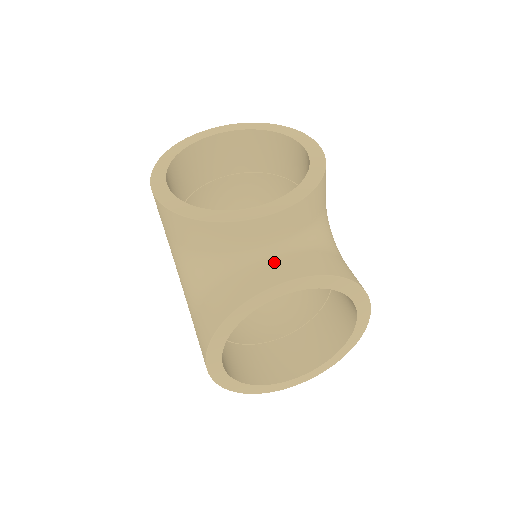
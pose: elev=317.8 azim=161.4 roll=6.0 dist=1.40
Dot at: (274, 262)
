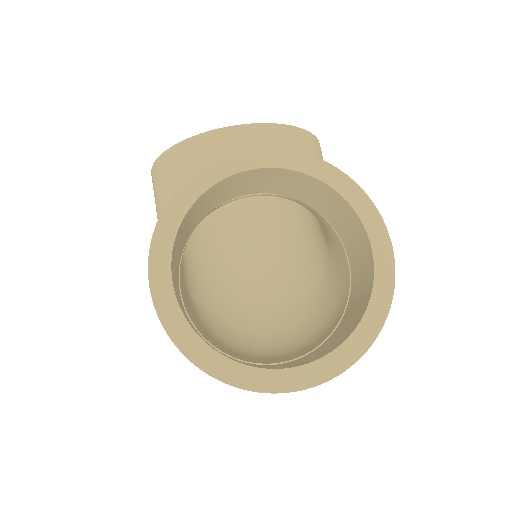
Dot at: occluded
